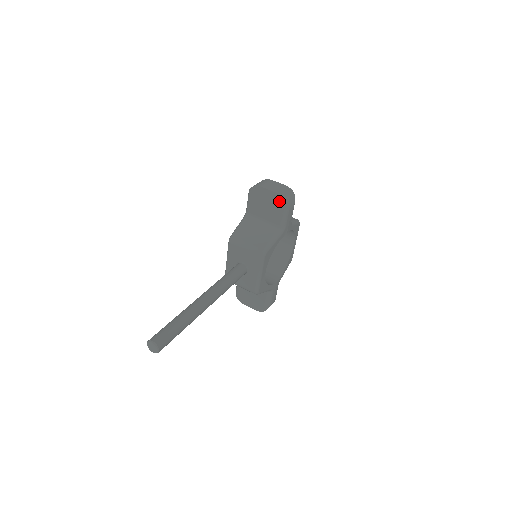
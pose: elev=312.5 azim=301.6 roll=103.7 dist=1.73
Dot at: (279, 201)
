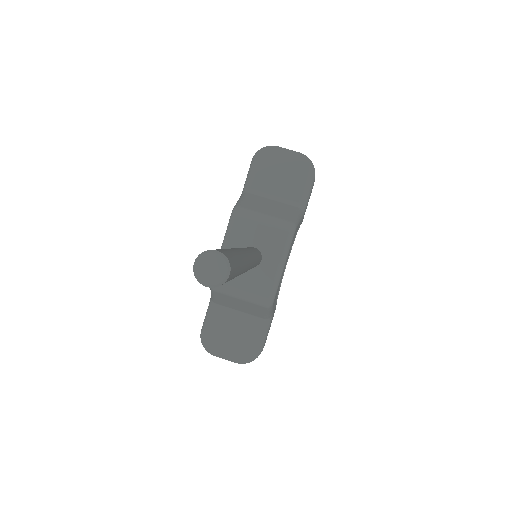
Dot at: (304, 165)
